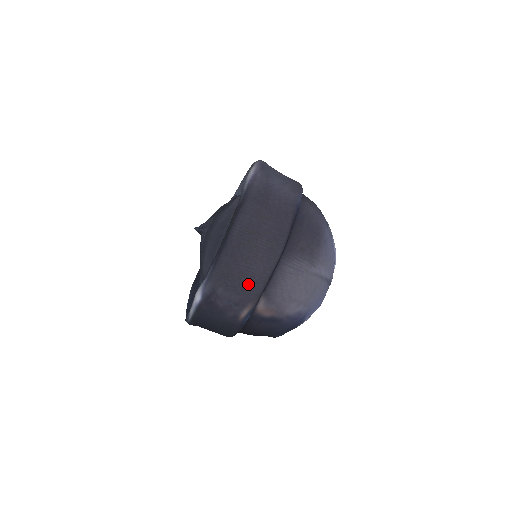
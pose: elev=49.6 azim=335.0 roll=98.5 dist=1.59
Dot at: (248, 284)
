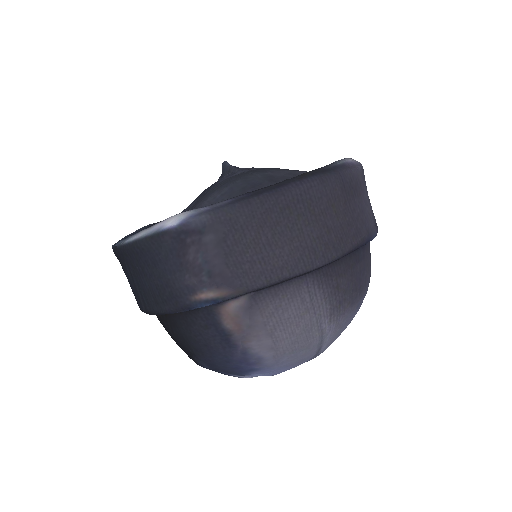
Dot at: (250, 263)
